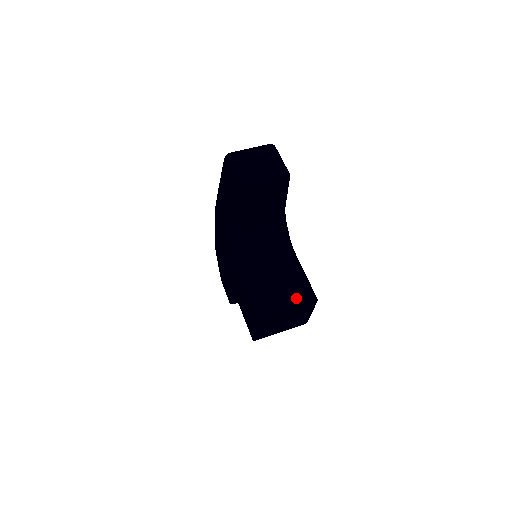
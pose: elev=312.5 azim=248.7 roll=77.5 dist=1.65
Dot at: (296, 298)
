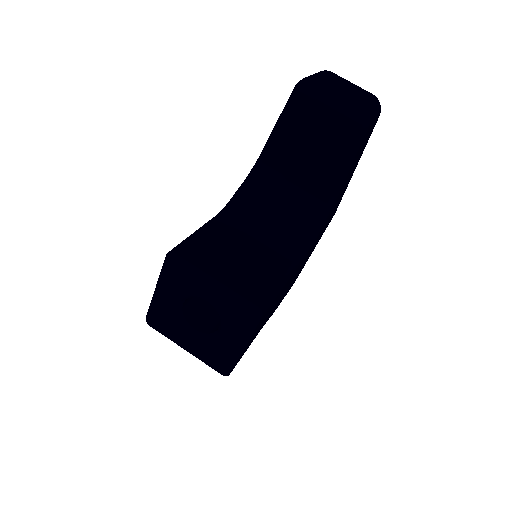
Dot at: (238, 283)
